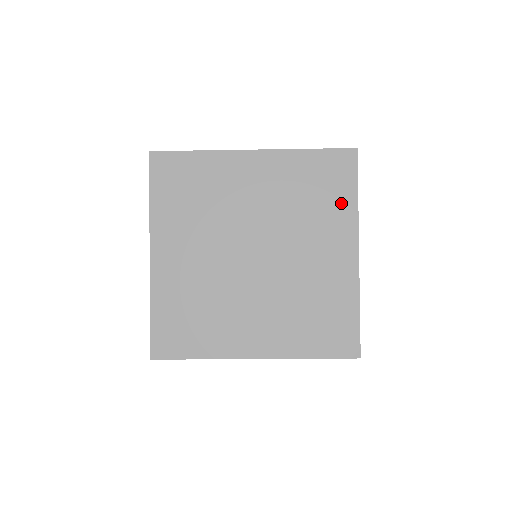
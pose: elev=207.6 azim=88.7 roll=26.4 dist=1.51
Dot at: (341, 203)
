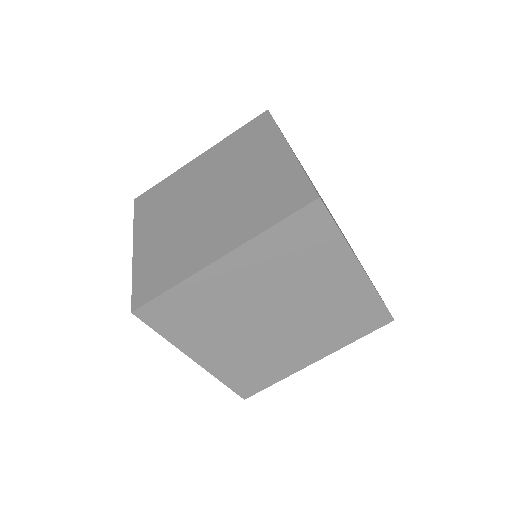
Dot at: (265, 135)
